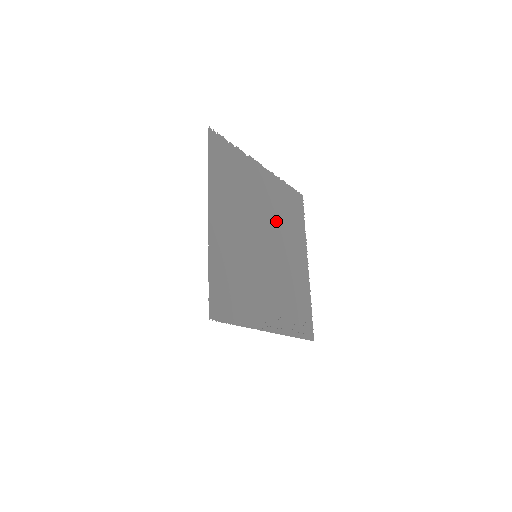
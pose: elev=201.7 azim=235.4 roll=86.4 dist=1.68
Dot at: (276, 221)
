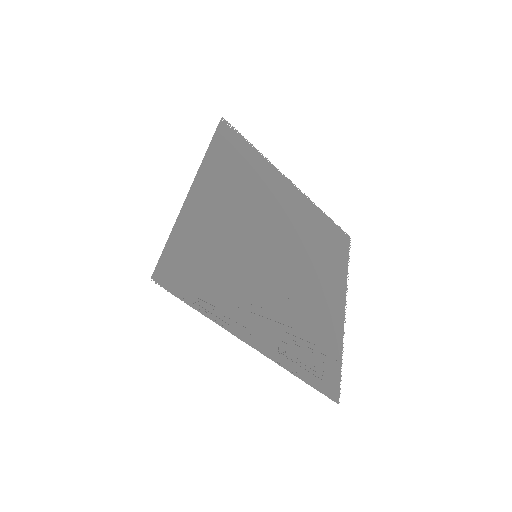
Dot at: (300, 240)
